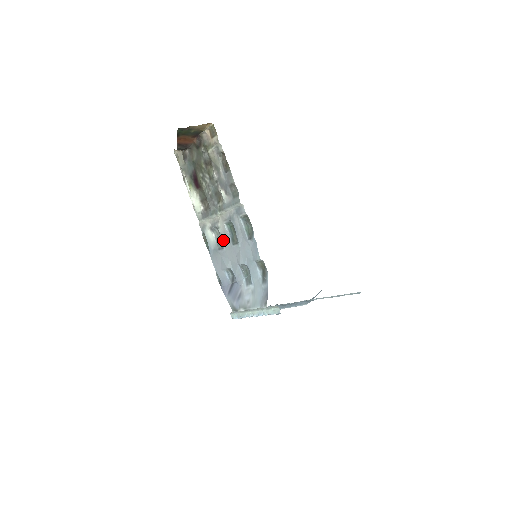
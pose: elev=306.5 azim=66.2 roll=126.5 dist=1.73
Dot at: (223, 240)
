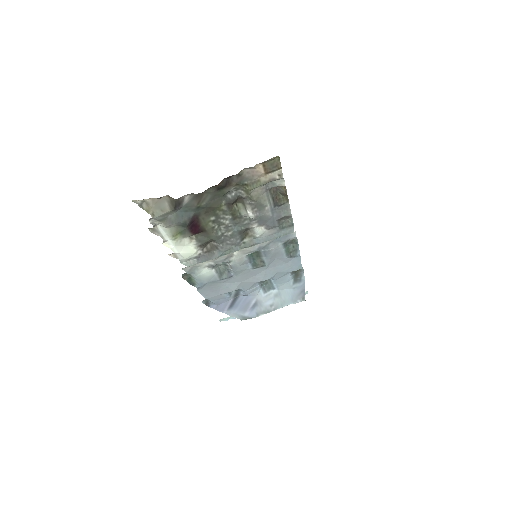
Dot at: (235, 270)
